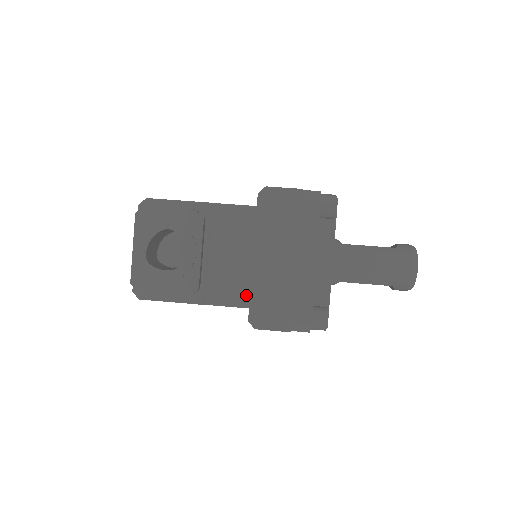
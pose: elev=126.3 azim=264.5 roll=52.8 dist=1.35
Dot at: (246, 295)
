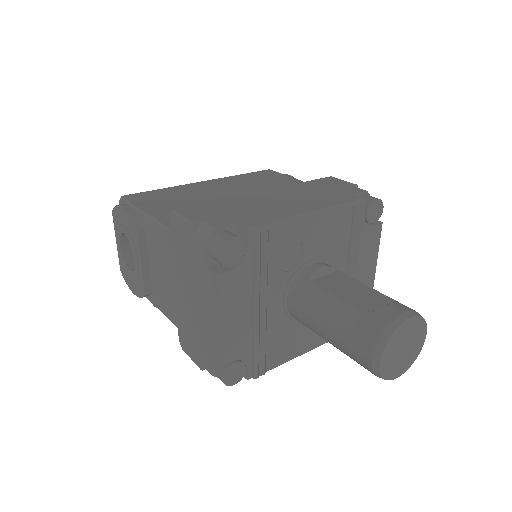
Dot at: (174, 316)
